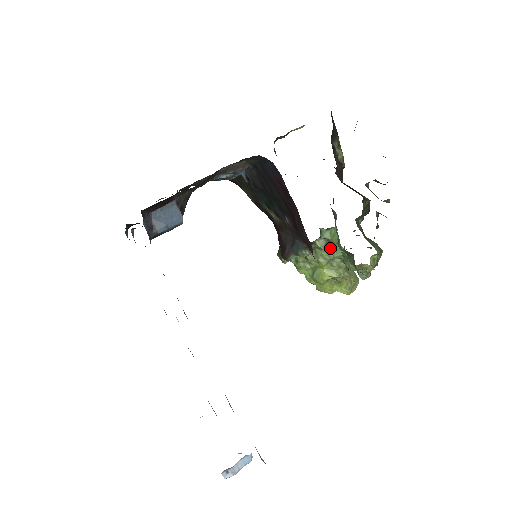
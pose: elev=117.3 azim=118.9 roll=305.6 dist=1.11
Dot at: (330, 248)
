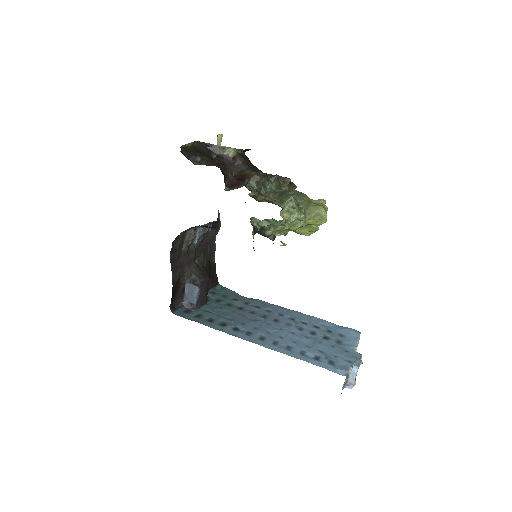
Dot at: (272, 221)
